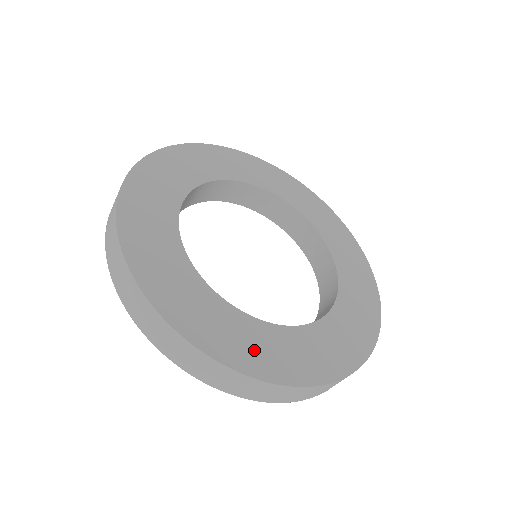
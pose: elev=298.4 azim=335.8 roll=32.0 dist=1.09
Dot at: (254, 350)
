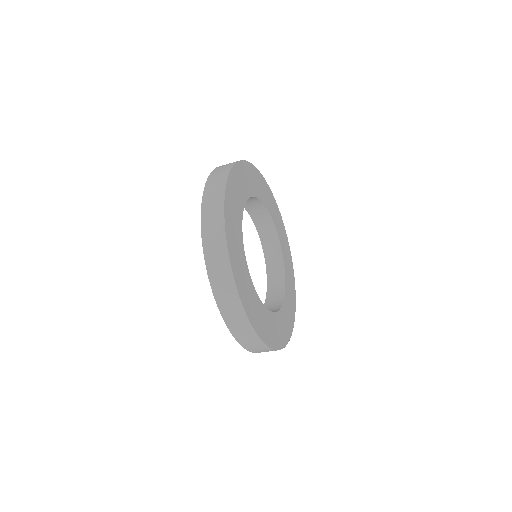
Dot at: (261, 322)
